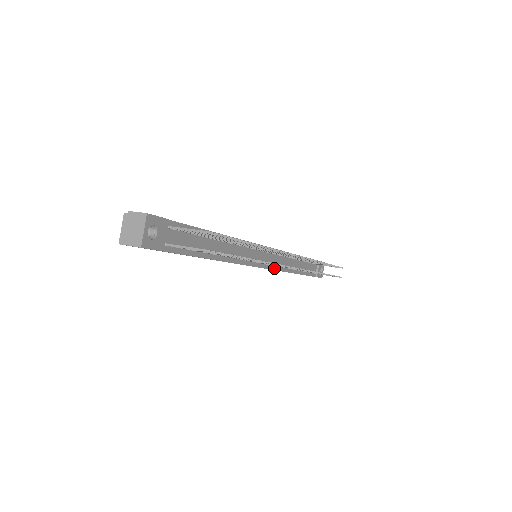
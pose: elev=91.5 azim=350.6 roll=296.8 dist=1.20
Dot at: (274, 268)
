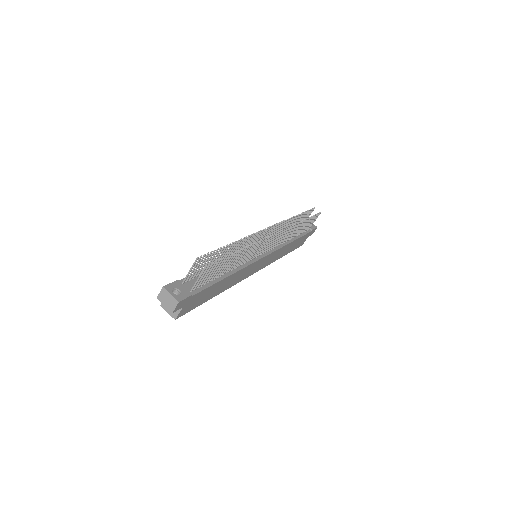
Dot at: (274, 250)
